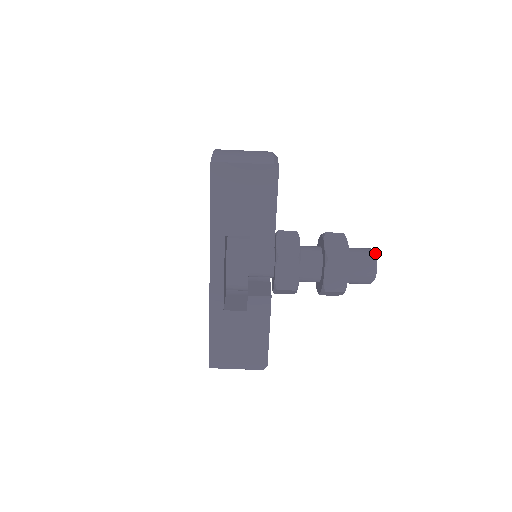
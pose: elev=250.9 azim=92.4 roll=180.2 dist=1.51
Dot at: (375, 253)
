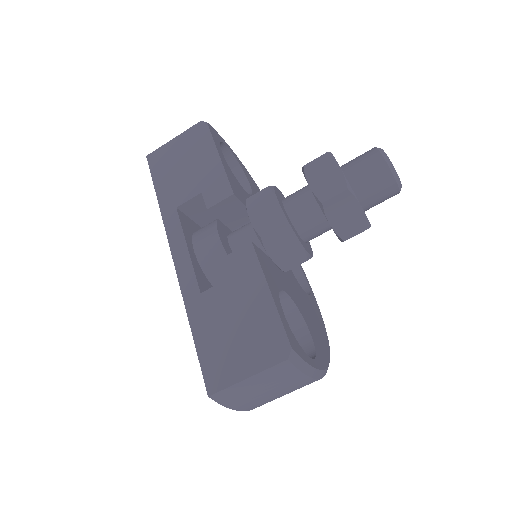
Dot at: occluded
